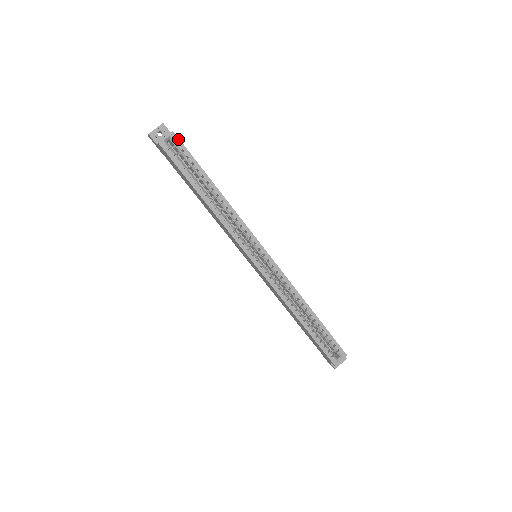
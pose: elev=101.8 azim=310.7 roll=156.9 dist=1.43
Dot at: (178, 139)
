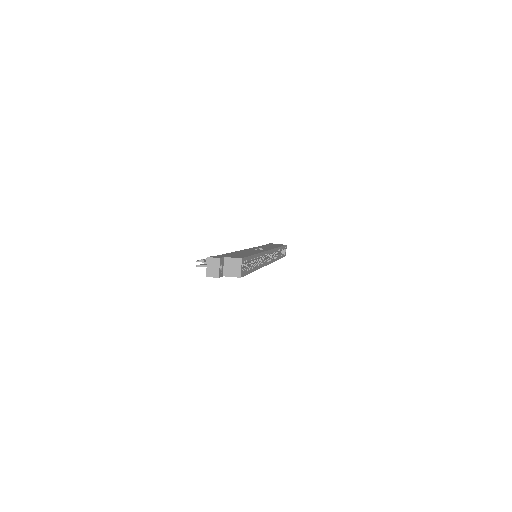
Dot at: (244, 259)
